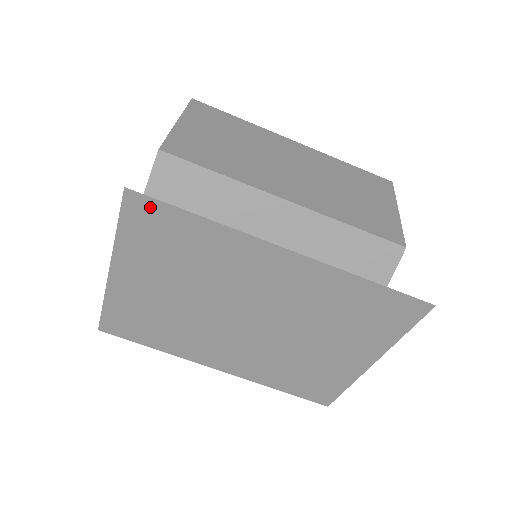
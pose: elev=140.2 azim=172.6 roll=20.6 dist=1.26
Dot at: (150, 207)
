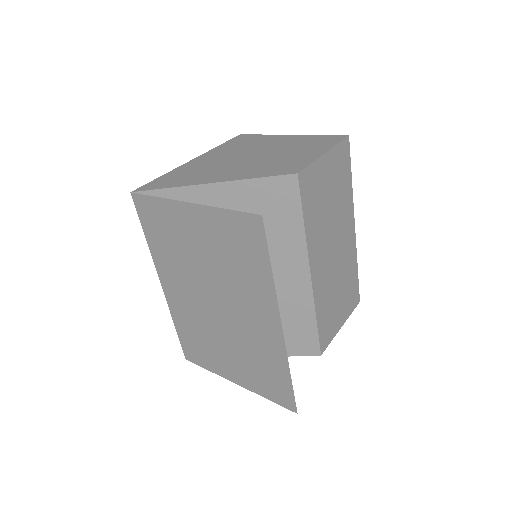
Dot at: (258, 234)
